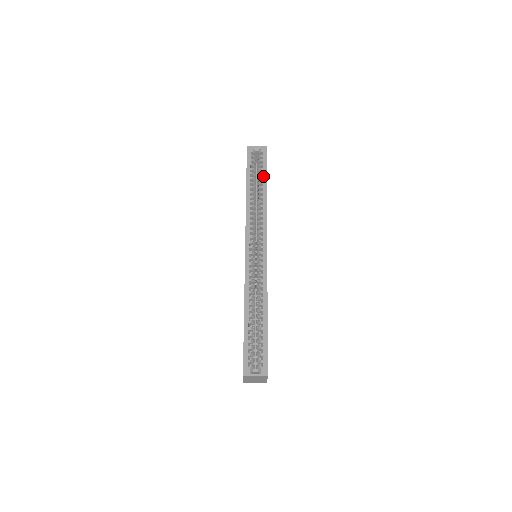
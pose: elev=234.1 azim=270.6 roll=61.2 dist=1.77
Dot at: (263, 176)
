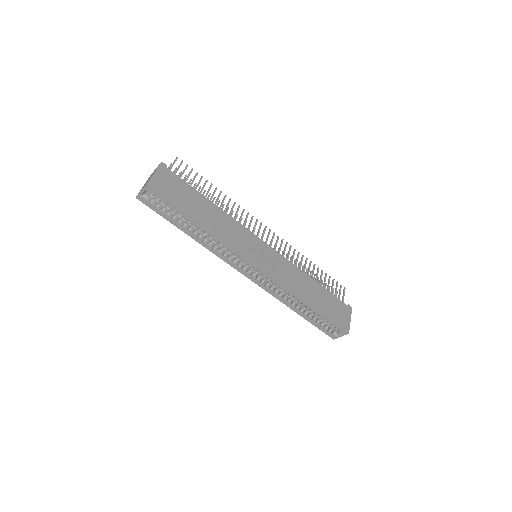
Dot at: occluded
